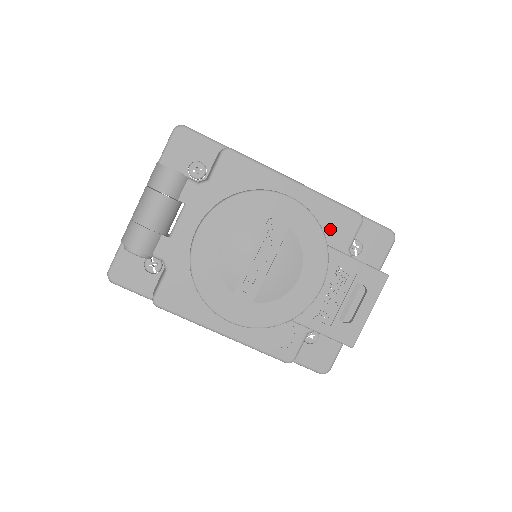
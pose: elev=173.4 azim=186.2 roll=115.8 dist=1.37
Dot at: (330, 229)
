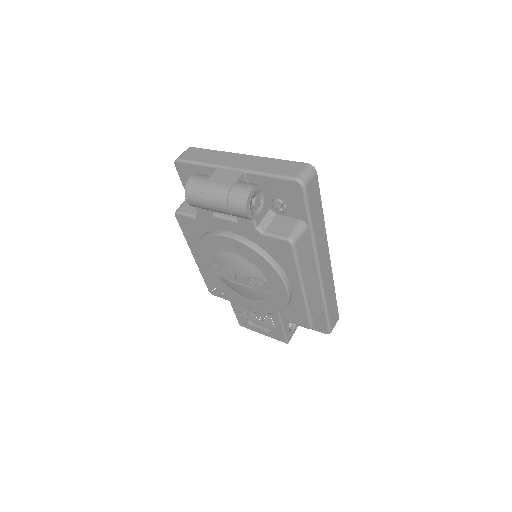
Dot at: (290, 311)
